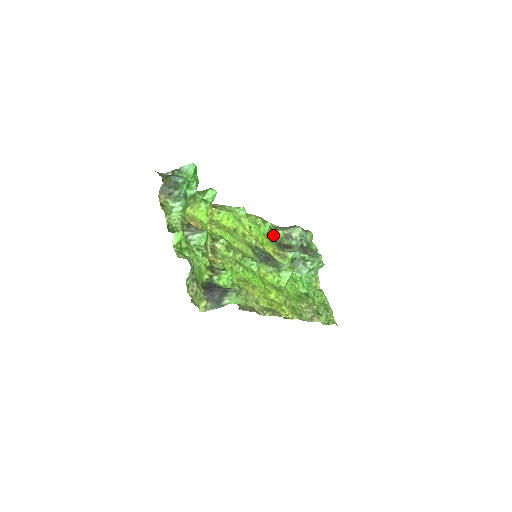
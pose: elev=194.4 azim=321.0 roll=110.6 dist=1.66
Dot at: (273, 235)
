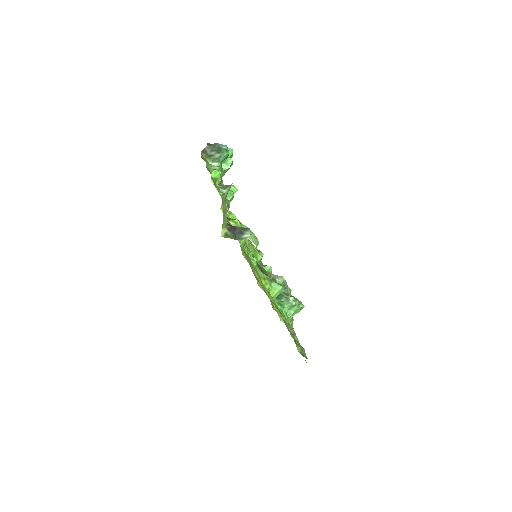
Dot at: (263, 267)
